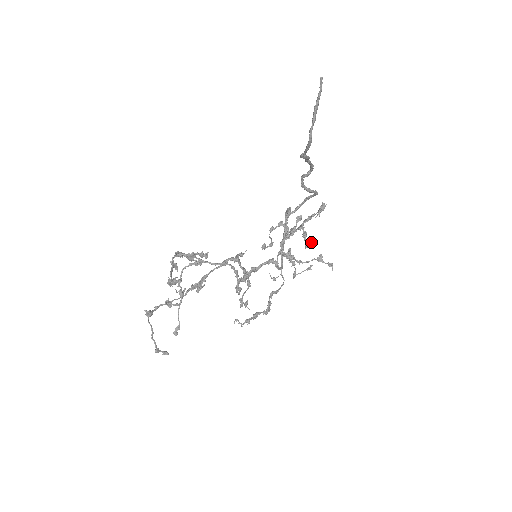
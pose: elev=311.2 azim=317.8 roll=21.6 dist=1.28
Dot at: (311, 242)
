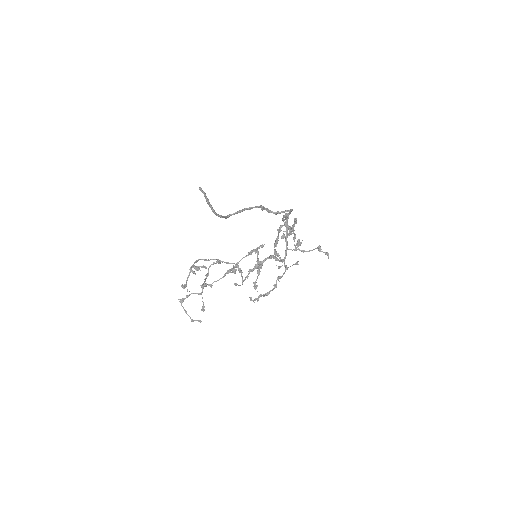
Dot at: (299, 242)
